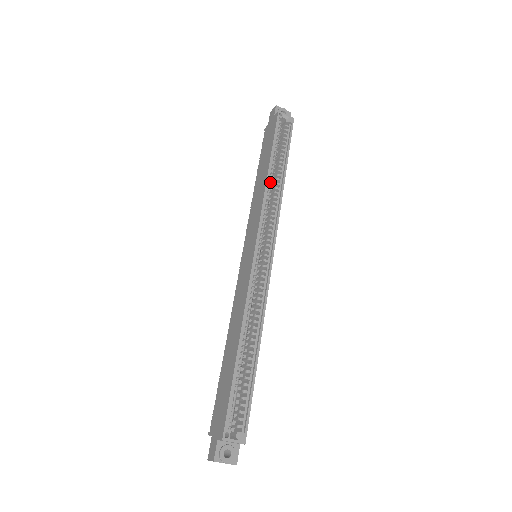
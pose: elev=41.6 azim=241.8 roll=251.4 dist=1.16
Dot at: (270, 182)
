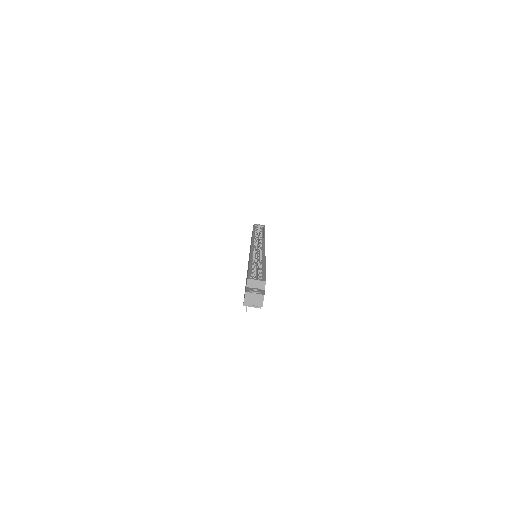
Dot at: (256, 236)
